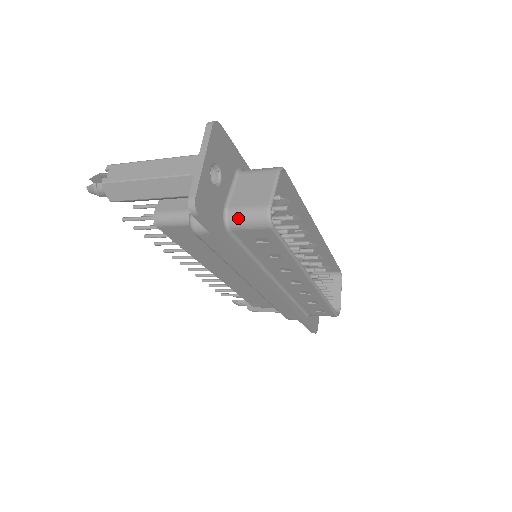
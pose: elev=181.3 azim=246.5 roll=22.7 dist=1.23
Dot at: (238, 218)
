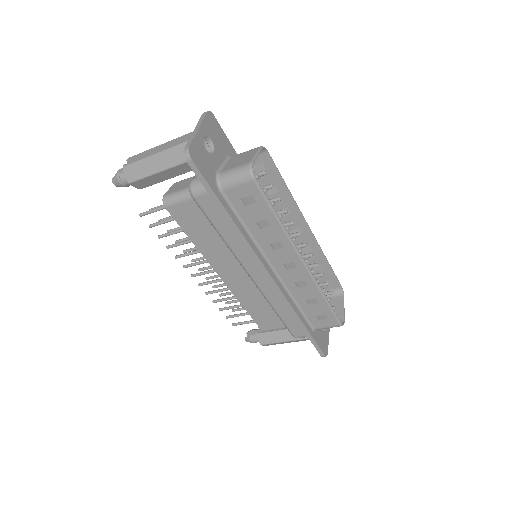
Dot at: (227, 177)
